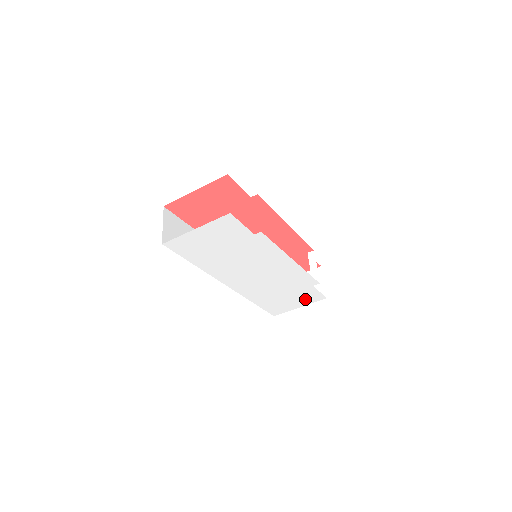
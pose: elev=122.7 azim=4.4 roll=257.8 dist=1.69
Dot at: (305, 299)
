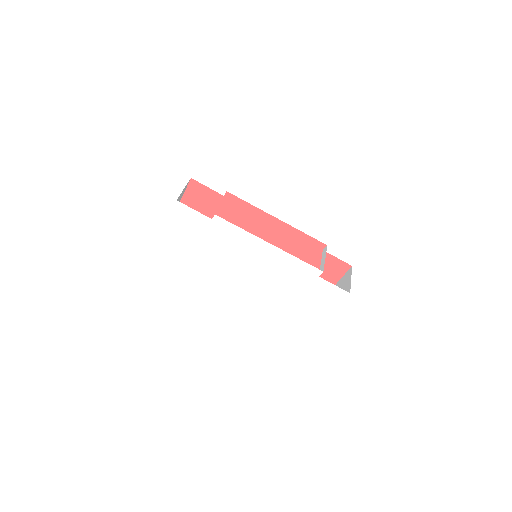
Dot at: (327, 298)
